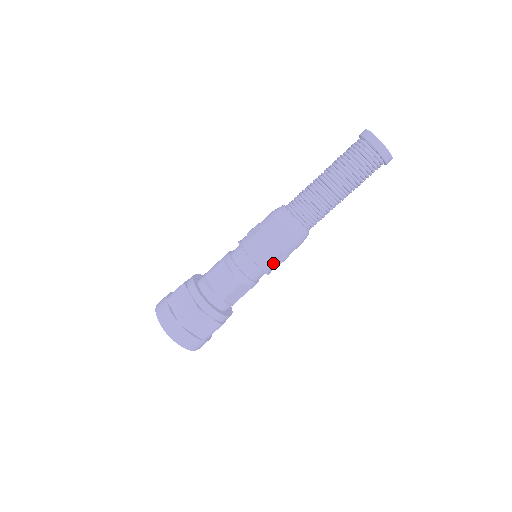
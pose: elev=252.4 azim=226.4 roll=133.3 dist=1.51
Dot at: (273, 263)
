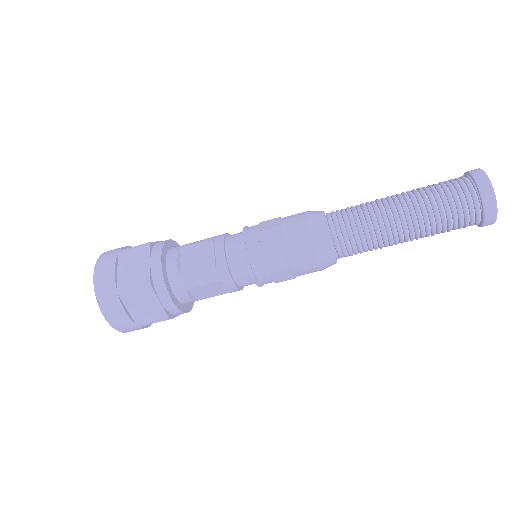
Dot at: (273, 276)
